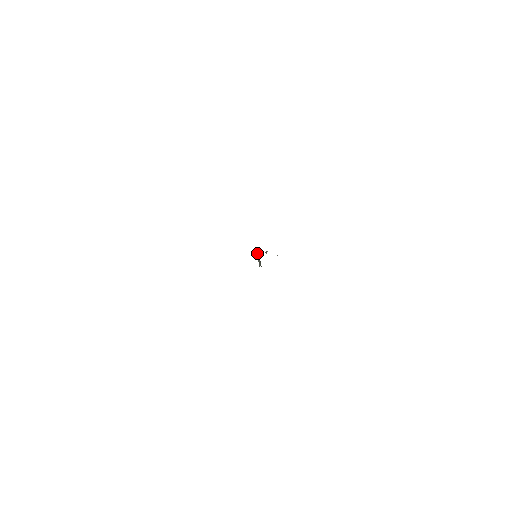
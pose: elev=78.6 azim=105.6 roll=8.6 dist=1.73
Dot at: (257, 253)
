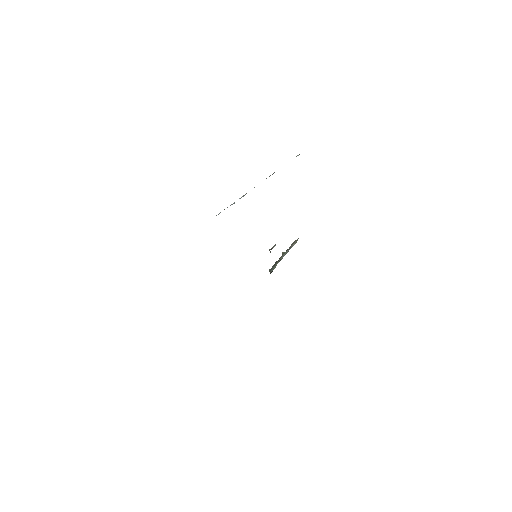
Dot at: (292, 243)
